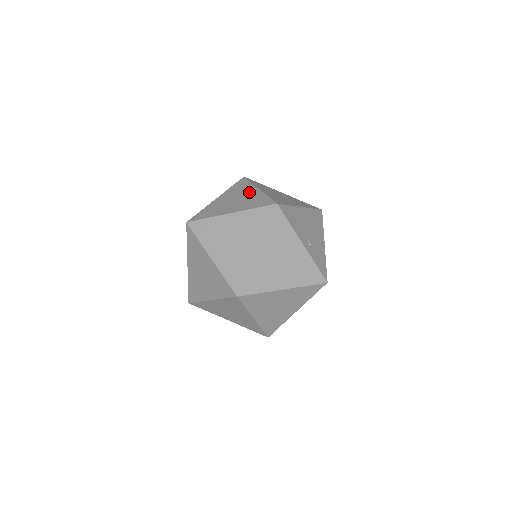
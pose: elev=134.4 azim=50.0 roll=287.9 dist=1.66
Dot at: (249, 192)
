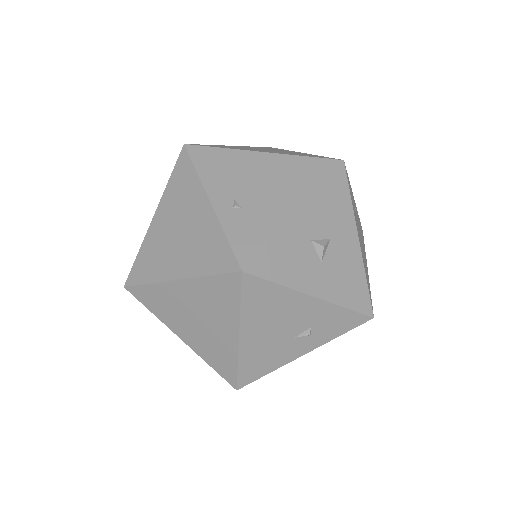
Dot at: occluded
